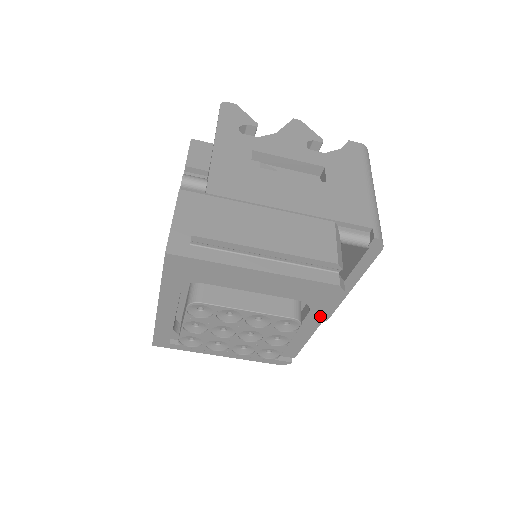
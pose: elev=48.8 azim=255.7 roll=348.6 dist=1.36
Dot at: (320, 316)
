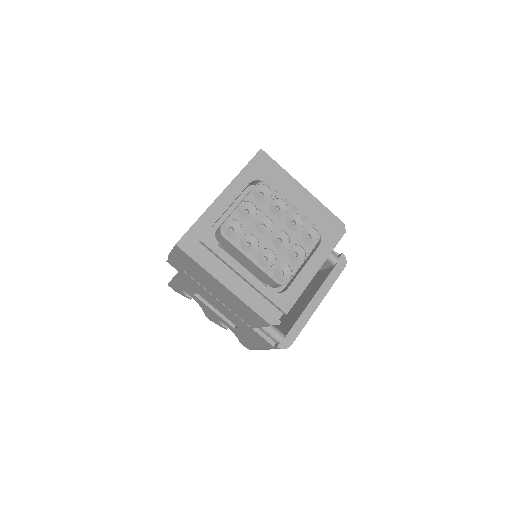
Dot at: (324, 254)
